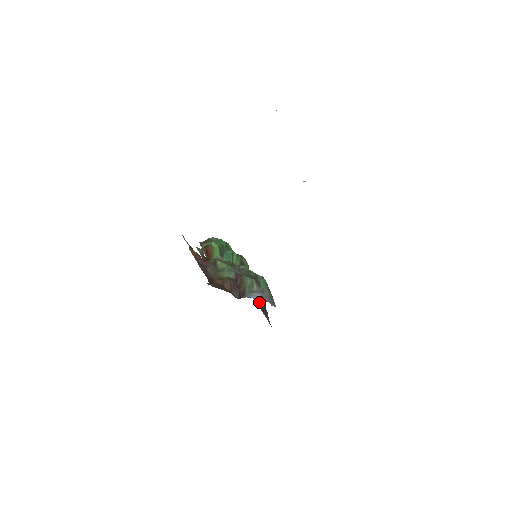
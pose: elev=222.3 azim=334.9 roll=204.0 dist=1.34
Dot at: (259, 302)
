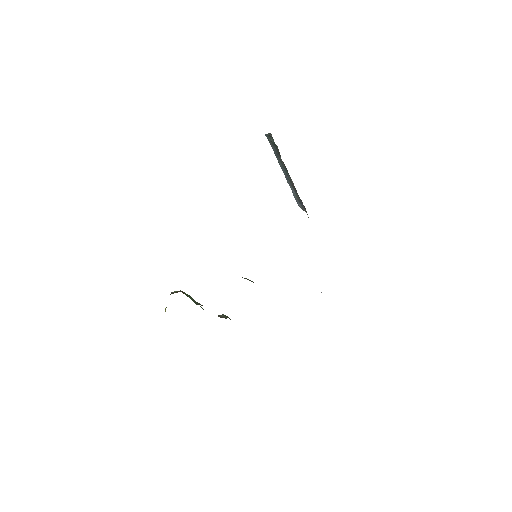
Dot at: occluded
